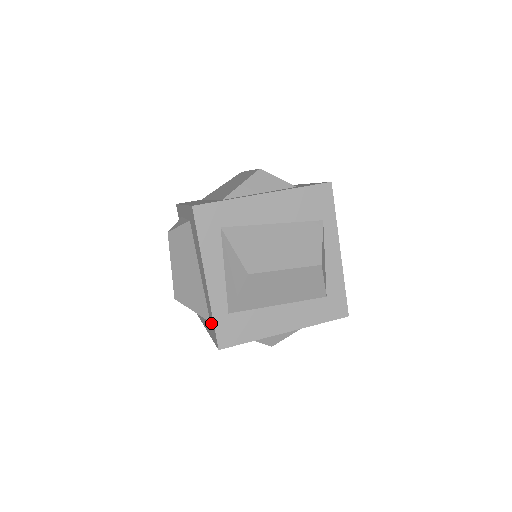
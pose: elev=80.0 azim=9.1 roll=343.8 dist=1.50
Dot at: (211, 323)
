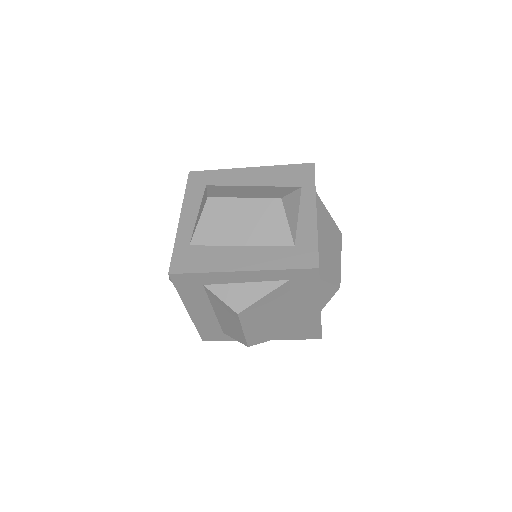
Dot at: occluded
